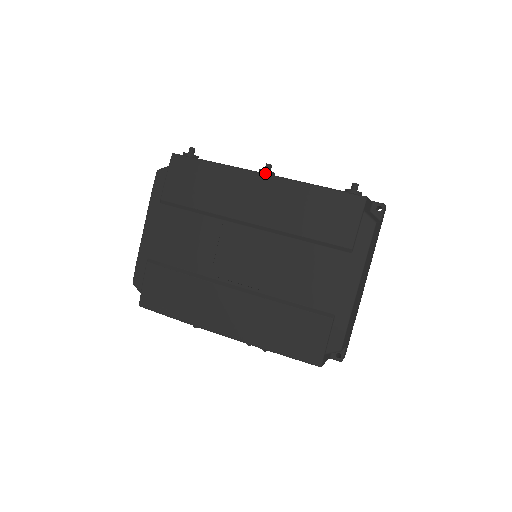
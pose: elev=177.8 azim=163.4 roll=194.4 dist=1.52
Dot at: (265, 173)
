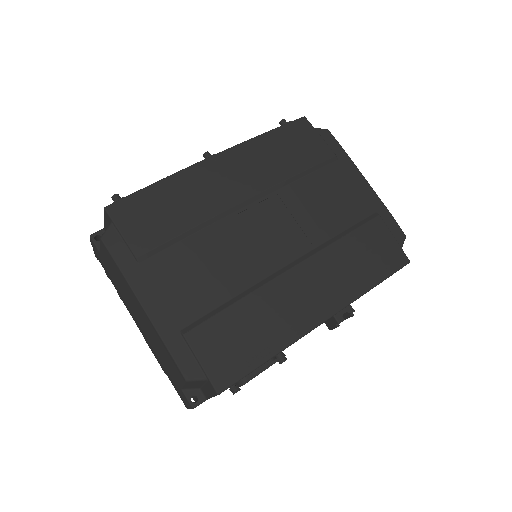
Dot at: (217, 153)
